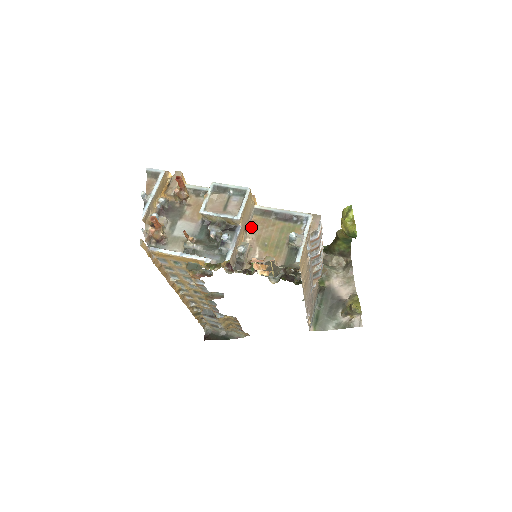
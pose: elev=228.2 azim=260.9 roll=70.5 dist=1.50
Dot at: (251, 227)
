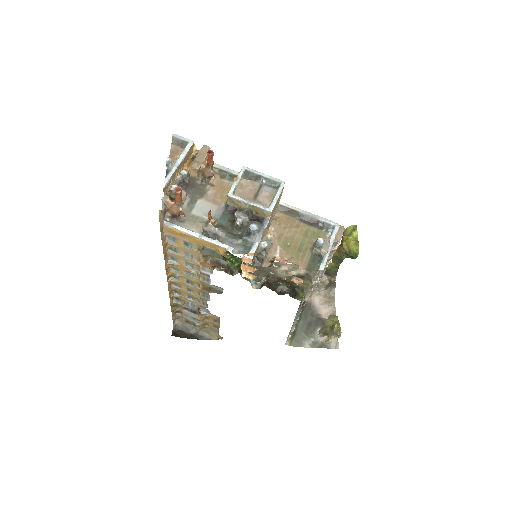
Dot at: (273, 223)
